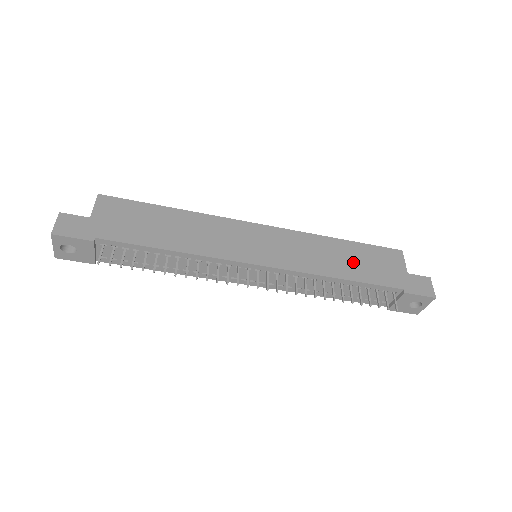
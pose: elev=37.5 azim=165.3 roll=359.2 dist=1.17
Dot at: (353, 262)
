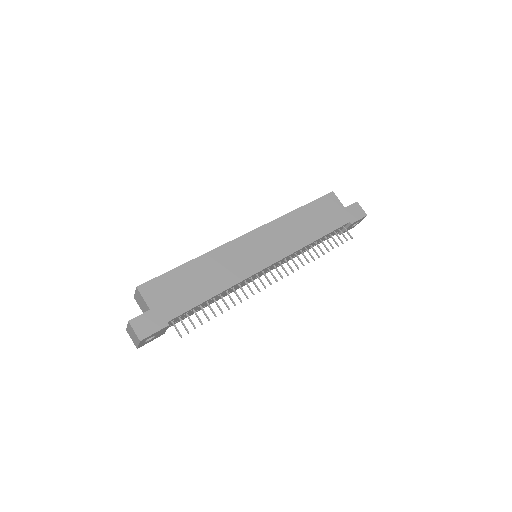
Dot at: (314, 222)
